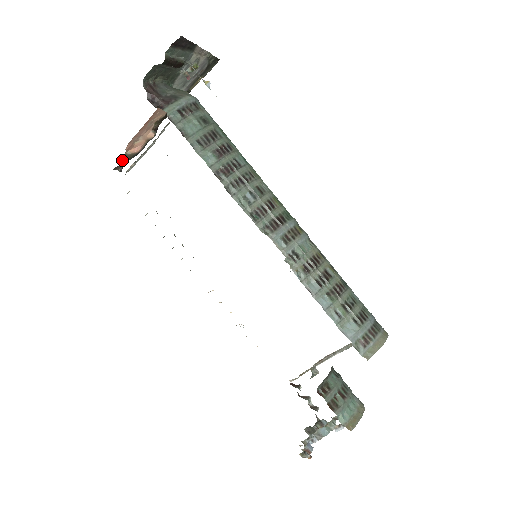
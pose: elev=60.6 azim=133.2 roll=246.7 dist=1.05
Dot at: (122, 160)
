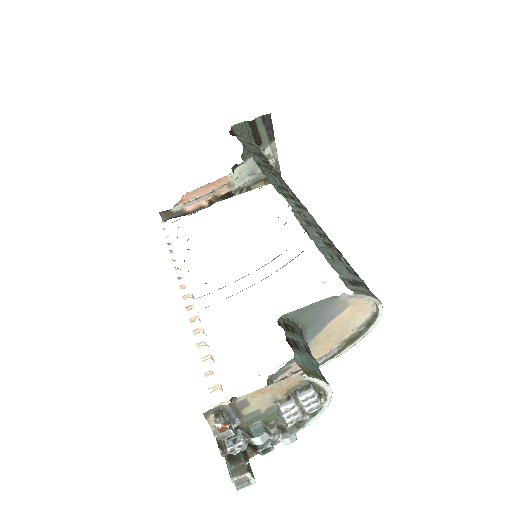
Dot at: occluded
